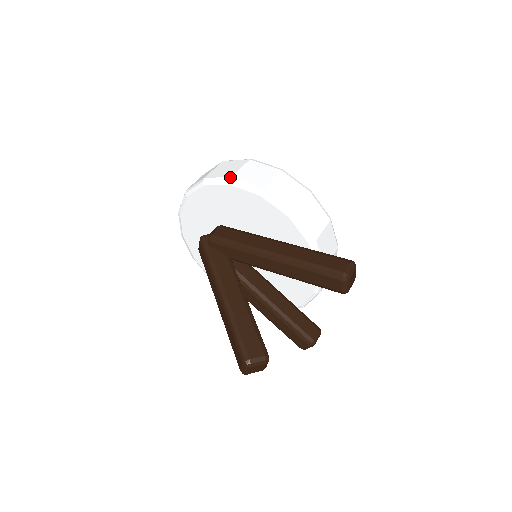
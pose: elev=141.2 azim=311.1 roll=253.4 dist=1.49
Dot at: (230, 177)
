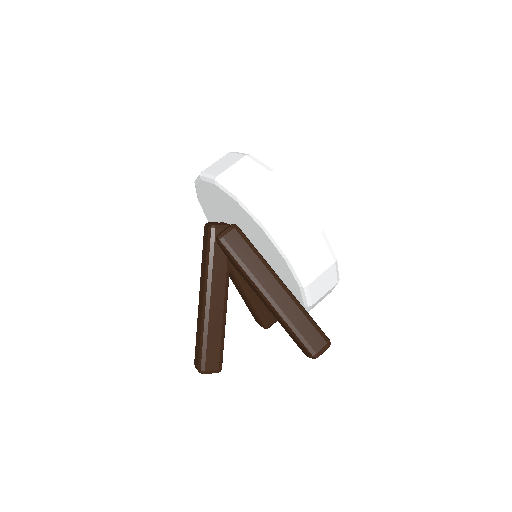
Dot at: (266, 222)
